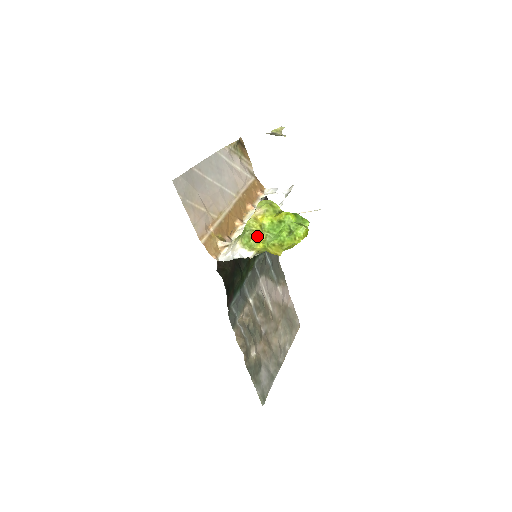
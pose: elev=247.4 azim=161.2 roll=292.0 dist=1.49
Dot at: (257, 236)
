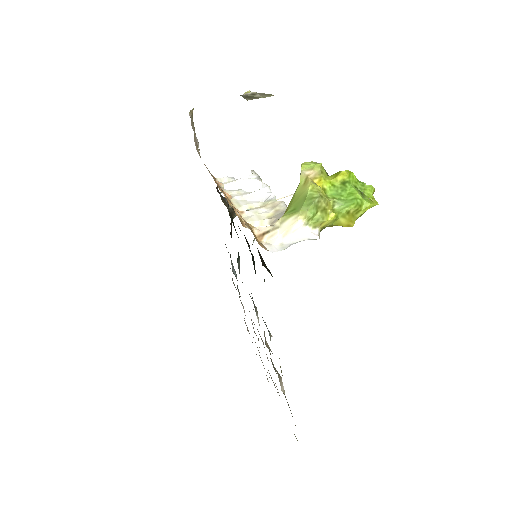
Dot at: (326, 204)
